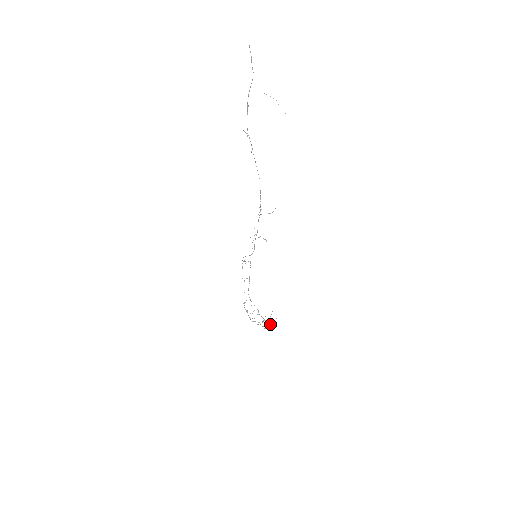
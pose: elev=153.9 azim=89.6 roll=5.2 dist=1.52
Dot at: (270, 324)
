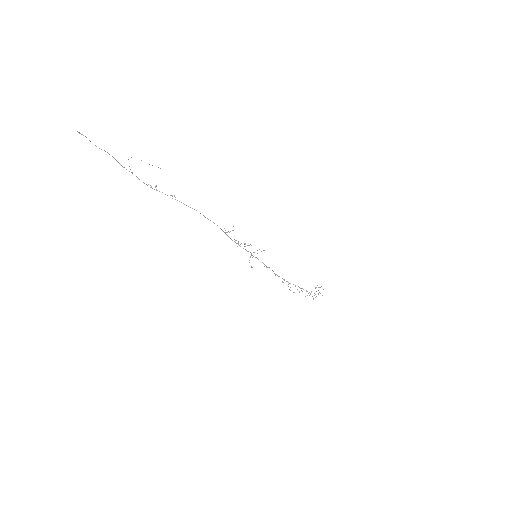
Dot at: occluded
